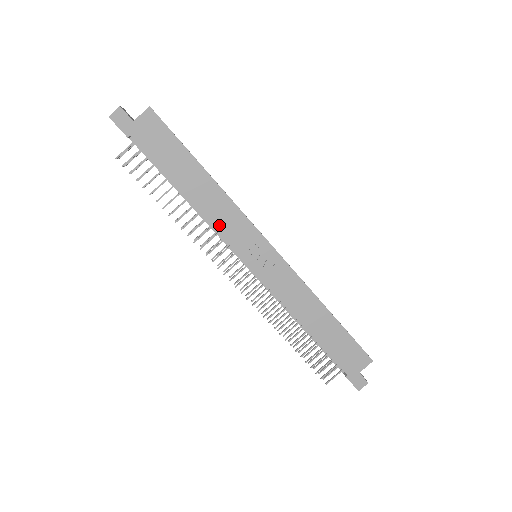
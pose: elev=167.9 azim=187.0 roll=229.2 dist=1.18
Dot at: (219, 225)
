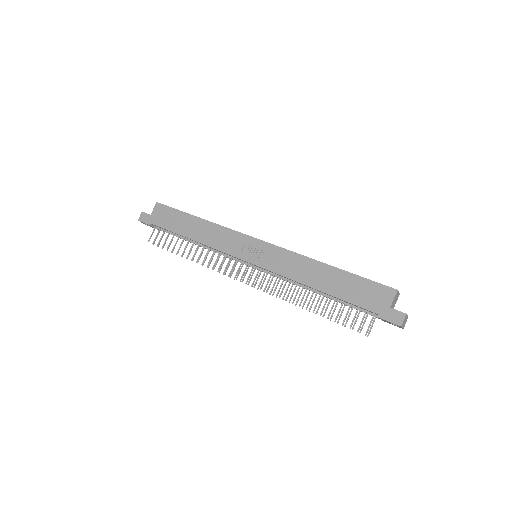
Dot at: (218, 246)
